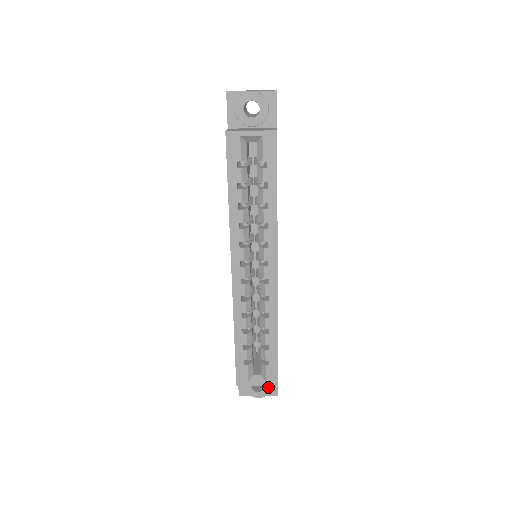
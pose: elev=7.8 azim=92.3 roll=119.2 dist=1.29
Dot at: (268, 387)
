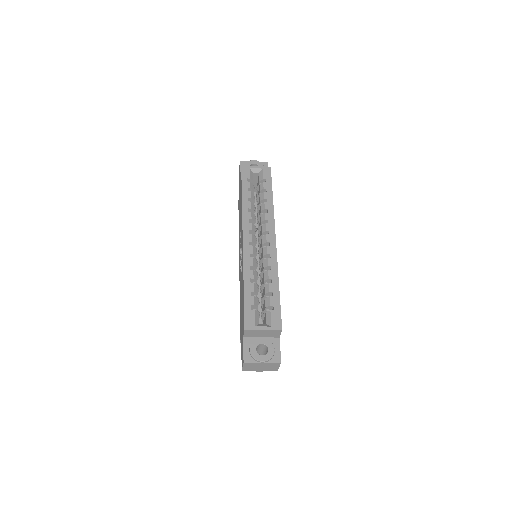
Dot at: (272, 349)
